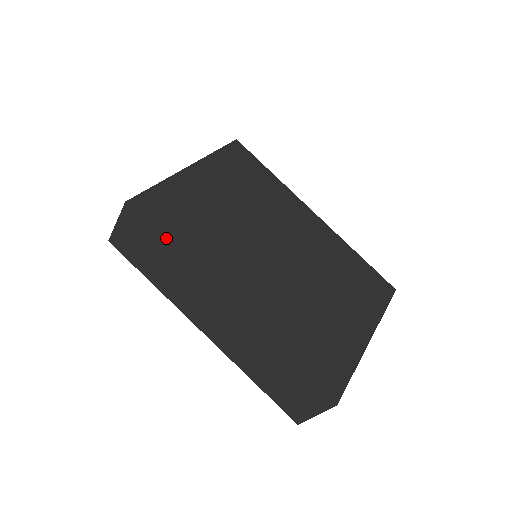
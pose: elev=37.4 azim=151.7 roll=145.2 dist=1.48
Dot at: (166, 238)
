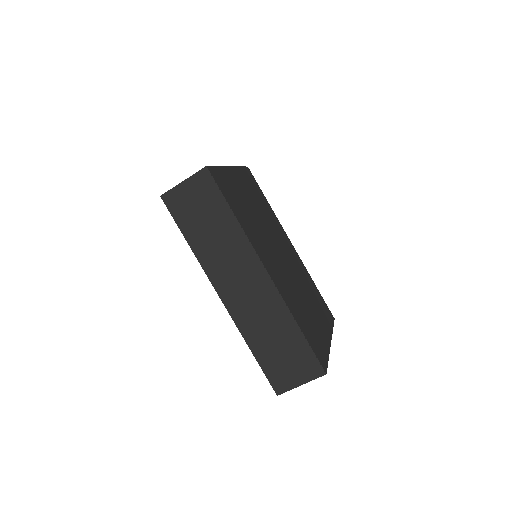
Dot at: (230, 206)
